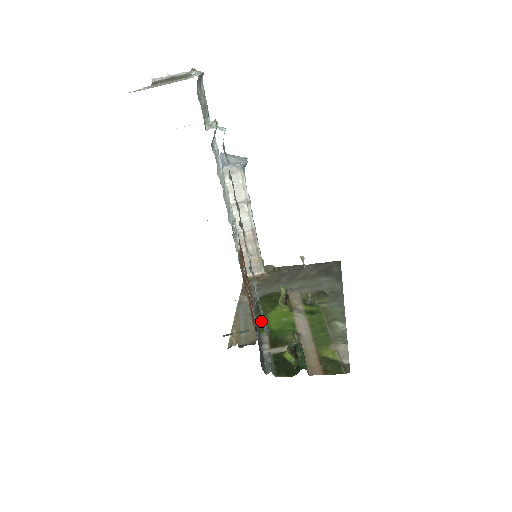
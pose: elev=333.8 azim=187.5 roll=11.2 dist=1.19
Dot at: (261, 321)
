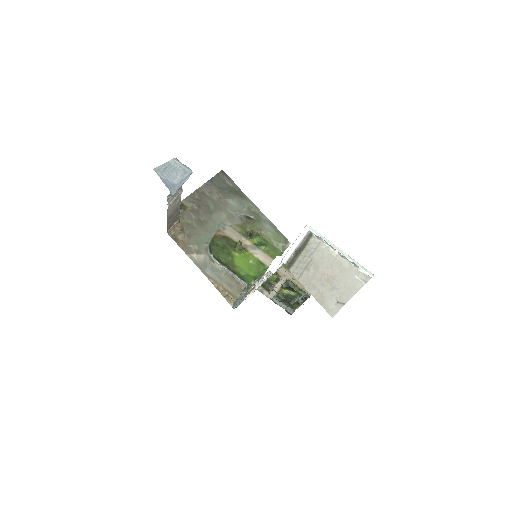
Dot at: (238, 274)
